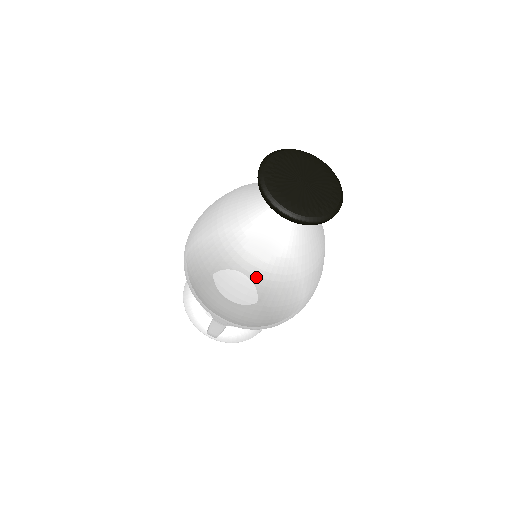
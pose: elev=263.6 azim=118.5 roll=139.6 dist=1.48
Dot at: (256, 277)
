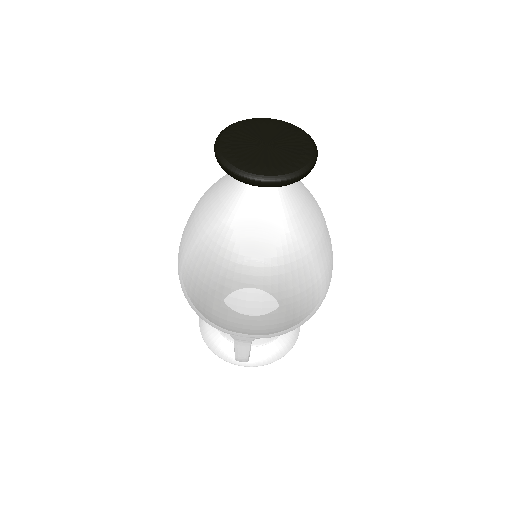
Dot at: (257, 268)
